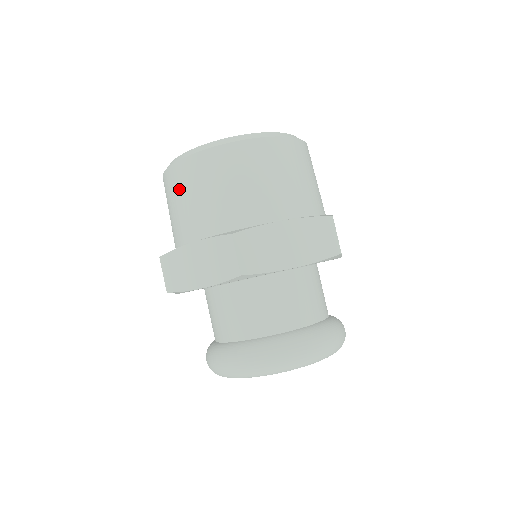
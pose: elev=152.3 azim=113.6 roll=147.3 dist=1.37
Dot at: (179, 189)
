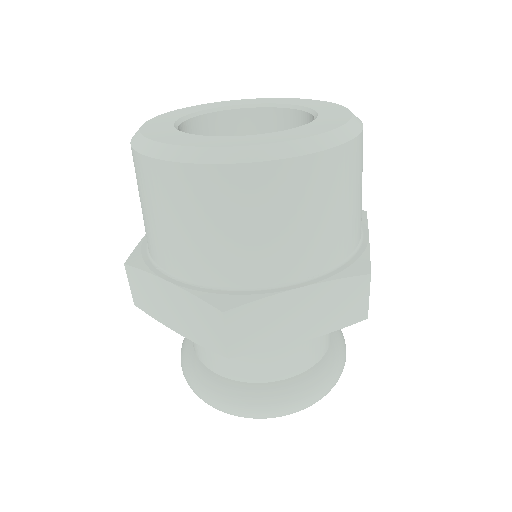
Dot at: (277, 205)
